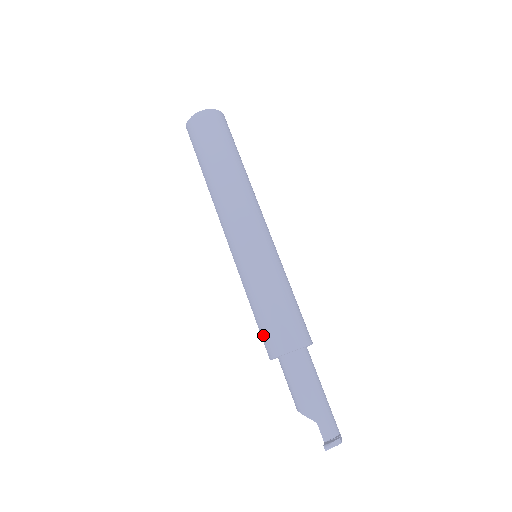
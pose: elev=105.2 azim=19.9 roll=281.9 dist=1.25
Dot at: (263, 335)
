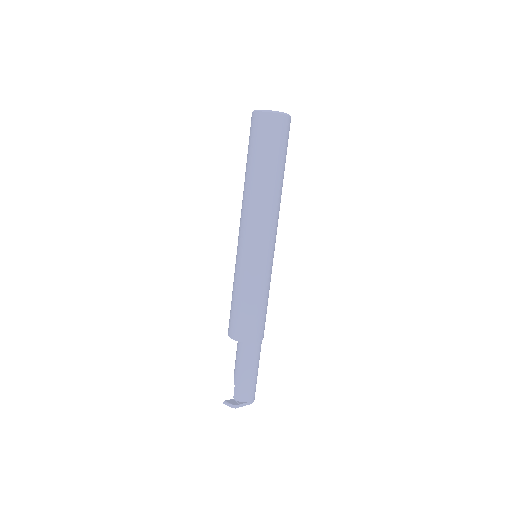
Dot at: occluded
